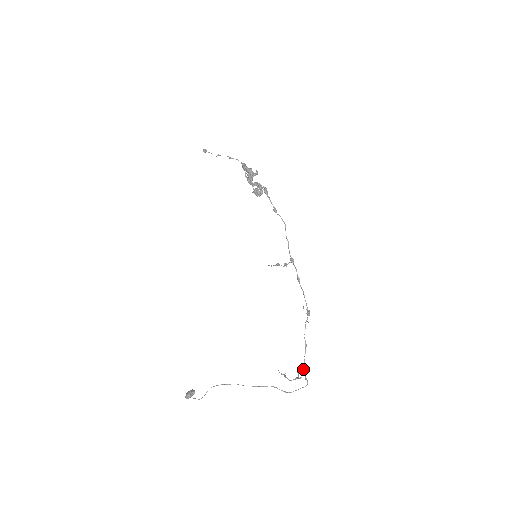
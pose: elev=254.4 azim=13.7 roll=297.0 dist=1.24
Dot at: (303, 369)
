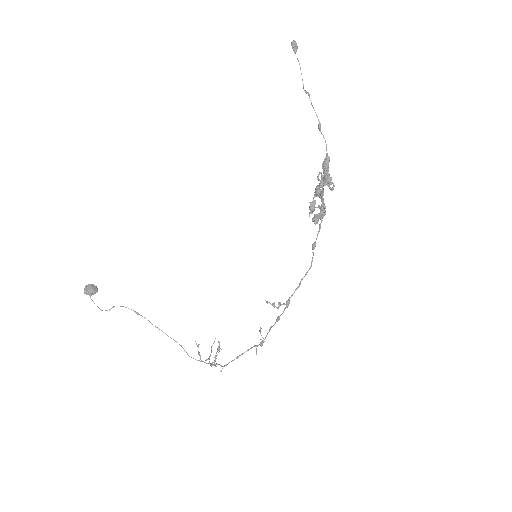
Dot at: (220, 365)
